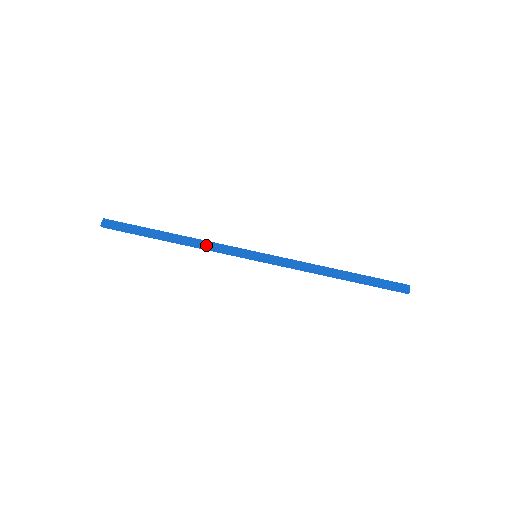
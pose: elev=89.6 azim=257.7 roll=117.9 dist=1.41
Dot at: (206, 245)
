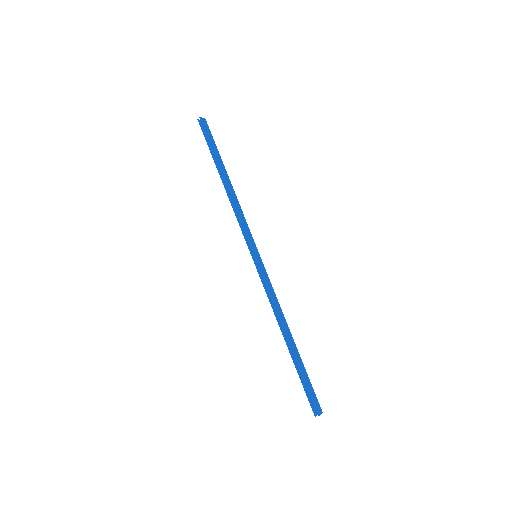
Dot at: (238, 208)
